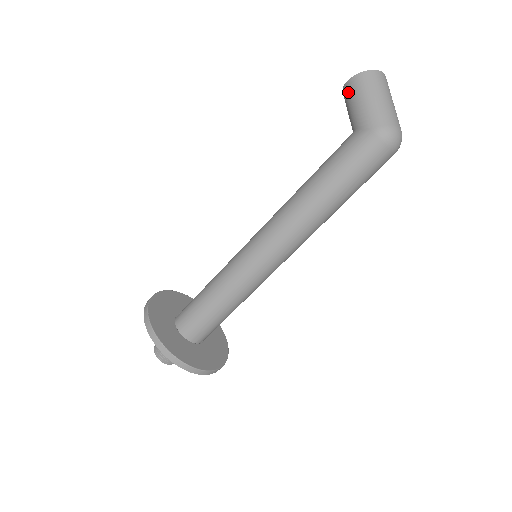
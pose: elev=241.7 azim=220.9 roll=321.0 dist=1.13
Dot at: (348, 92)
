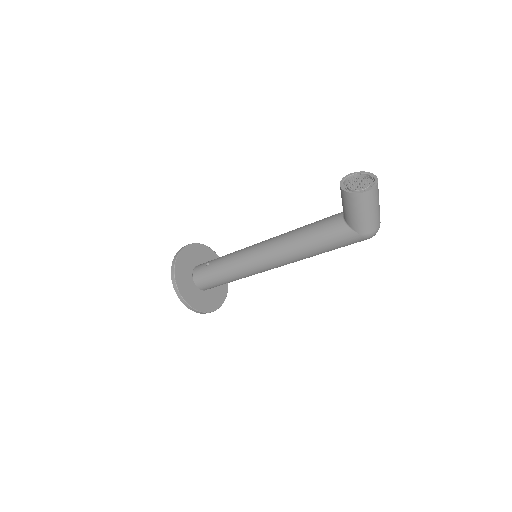
Dot at: (347, 200)
